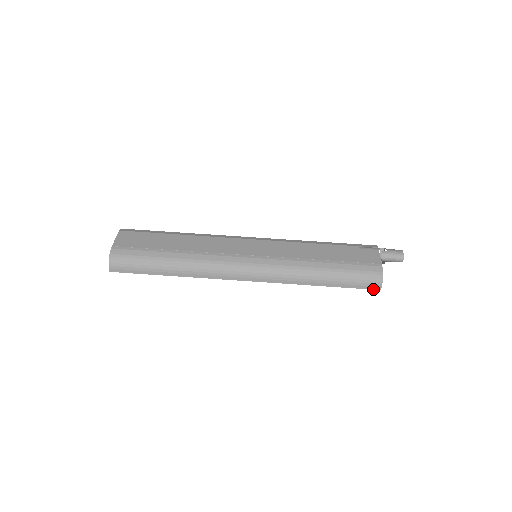
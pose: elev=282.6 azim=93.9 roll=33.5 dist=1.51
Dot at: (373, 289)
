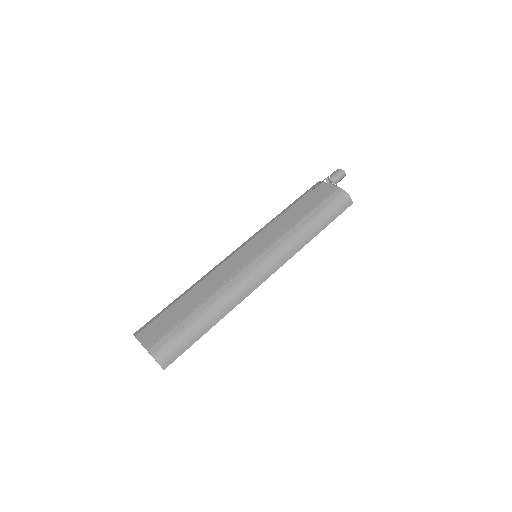
Dot at: occluded
